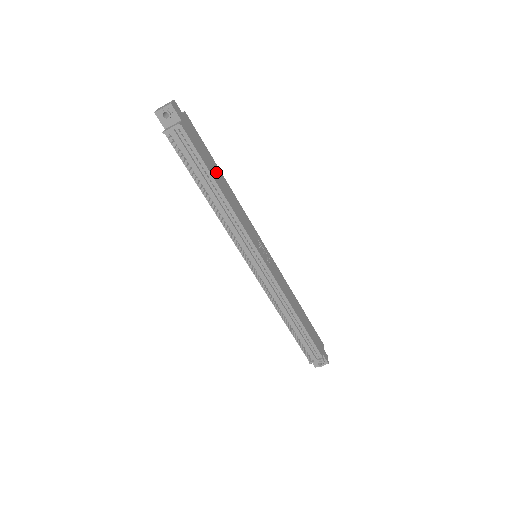
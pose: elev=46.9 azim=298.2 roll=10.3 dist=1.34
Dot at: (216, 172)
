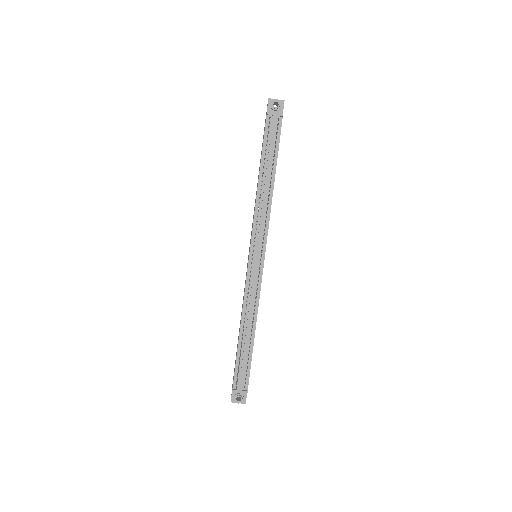
Dot at: occluded
